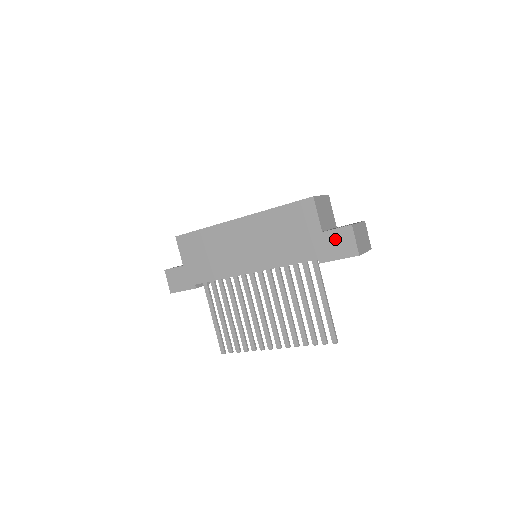
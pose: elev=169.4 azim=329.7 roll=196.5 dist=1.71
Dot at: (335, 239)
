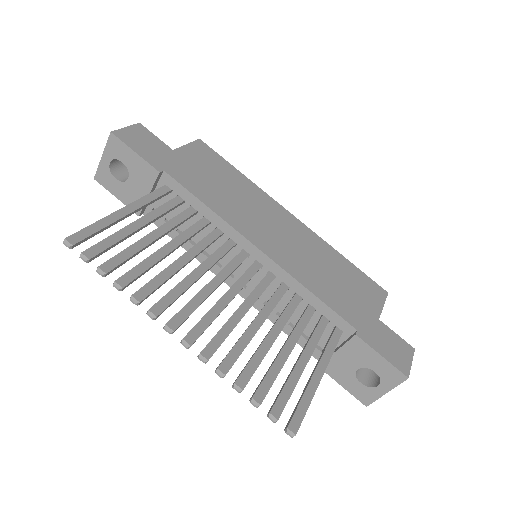
Dot at: (390, 338)
